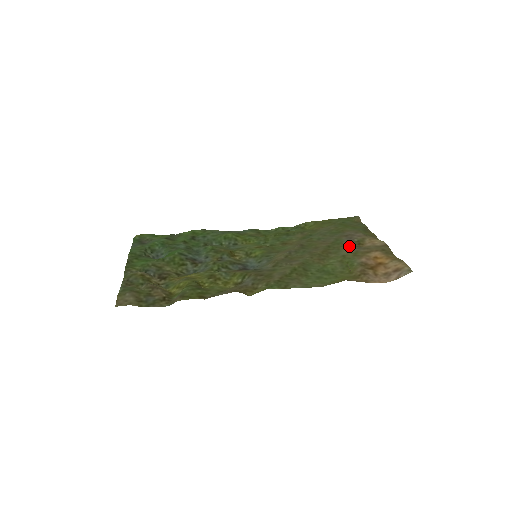
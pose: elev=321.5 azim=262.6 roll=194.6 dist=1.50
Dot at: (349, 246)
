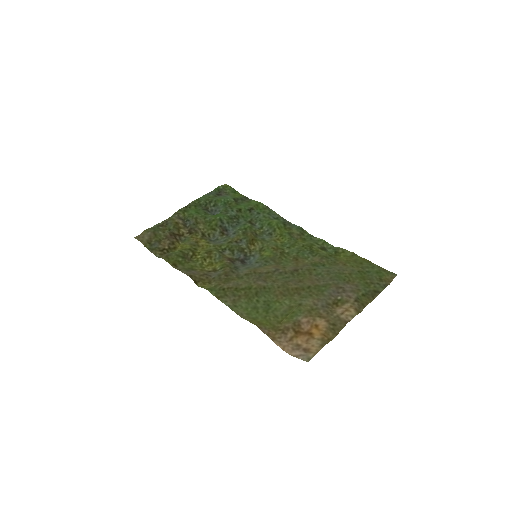
Dot at: (322, 299)
